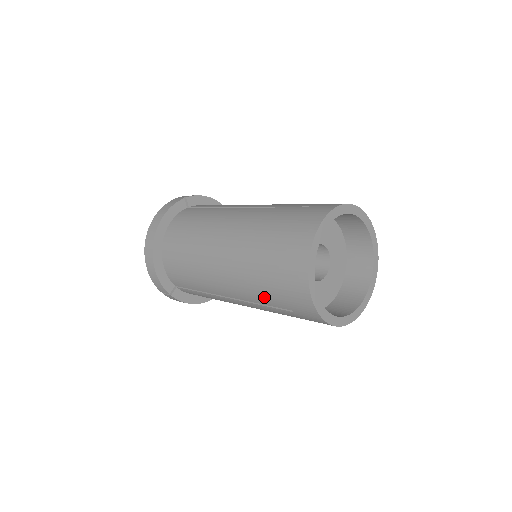
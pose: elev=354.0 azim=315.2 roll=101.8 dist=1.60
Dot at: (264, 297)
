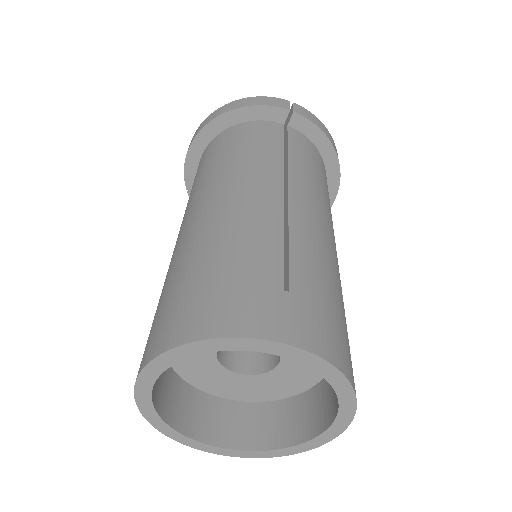
Dot at: occluded
